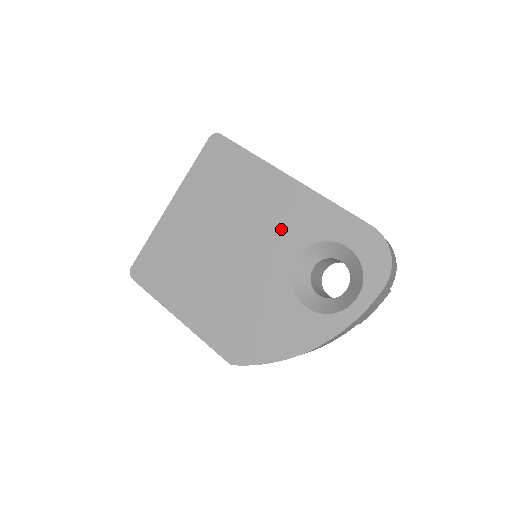
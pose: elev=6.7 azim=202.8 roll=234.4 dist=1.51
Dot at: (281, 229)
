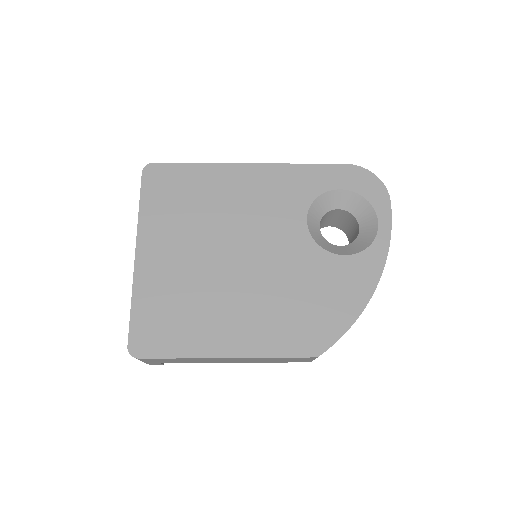
Dot at: (275, 208)
